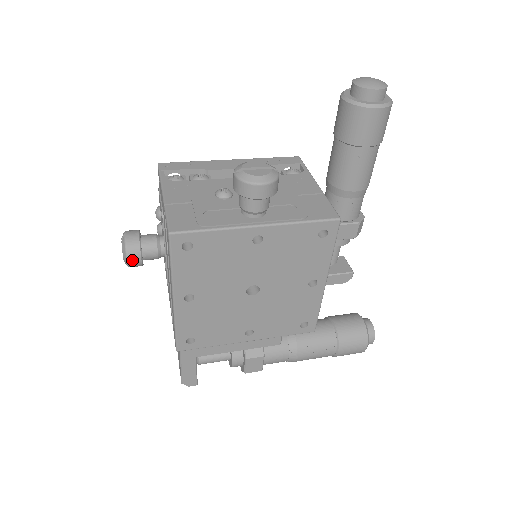
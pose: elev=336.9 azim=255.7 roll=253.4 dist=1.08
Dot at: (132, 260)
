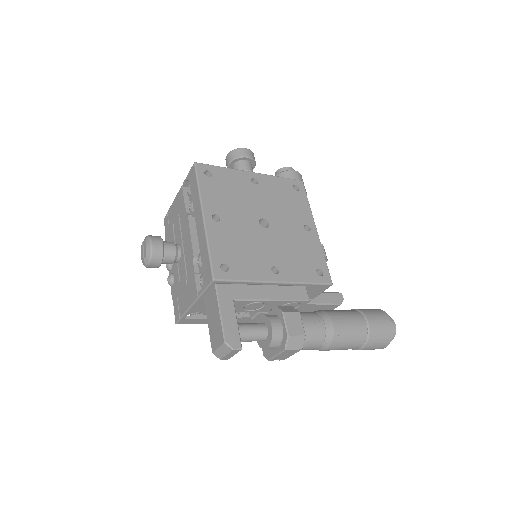
Dot at: (155, 244)
